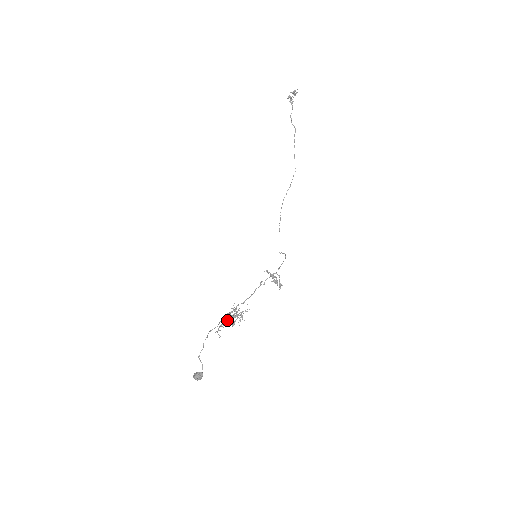
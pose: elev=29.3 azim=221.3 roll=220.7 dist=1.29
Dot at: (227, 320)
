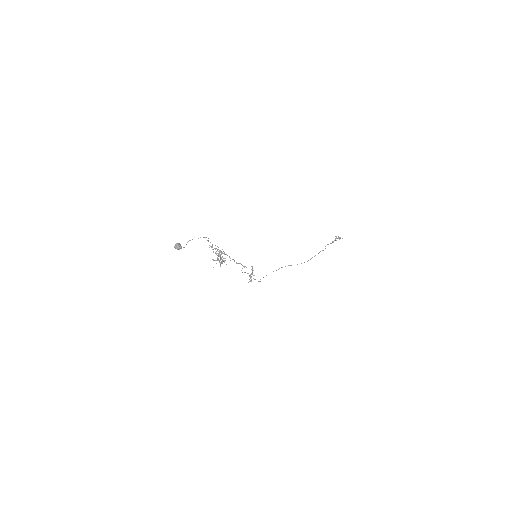
Dot at: occluded
